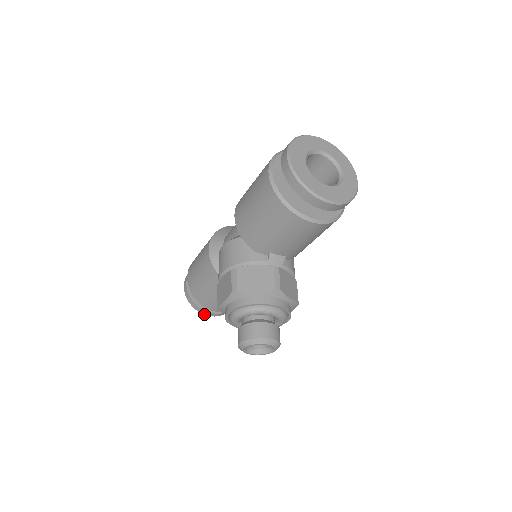
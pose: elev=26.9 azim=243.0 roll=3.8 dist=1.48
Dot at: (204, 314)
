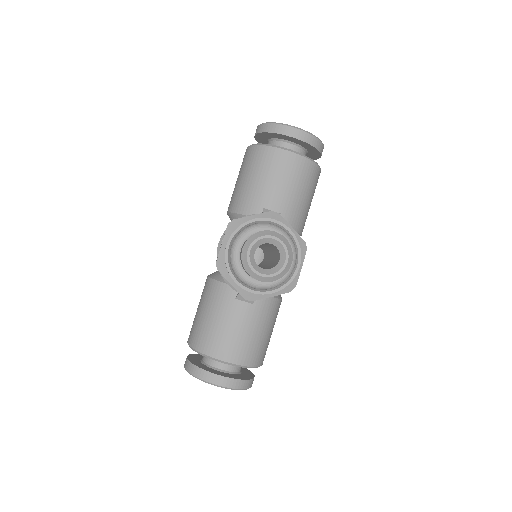
Dot at: (210, 382)
